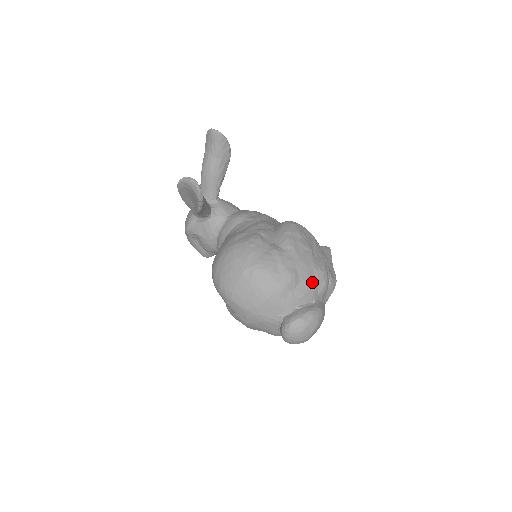
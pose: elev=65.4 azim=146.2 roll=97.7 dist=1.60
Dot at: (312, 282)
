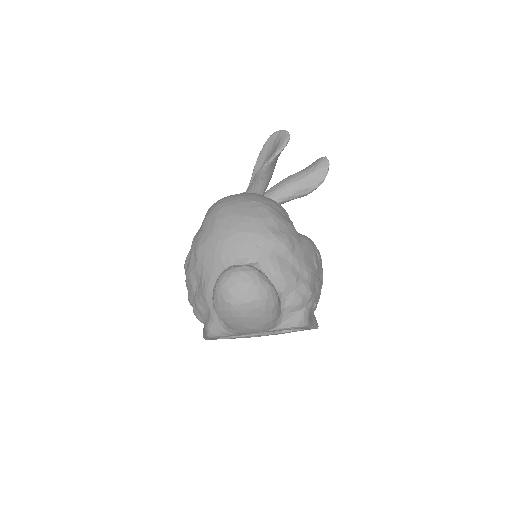
Dot at: (295, 276)
